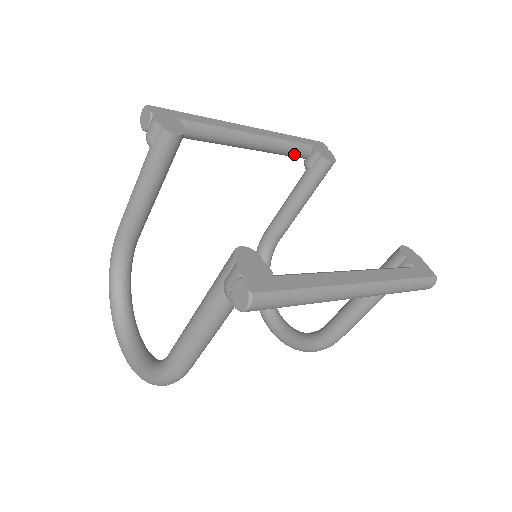
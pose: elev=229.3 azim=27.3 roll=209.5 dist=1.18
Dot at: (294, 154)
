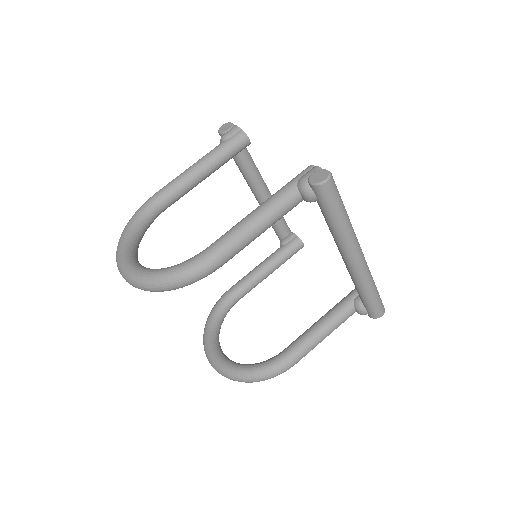
Dot at: (280, 227)
